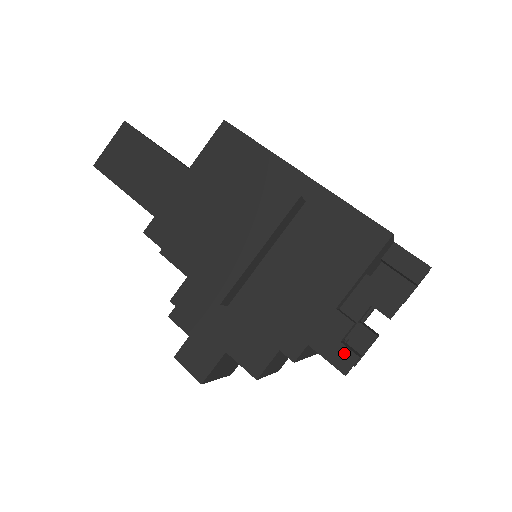
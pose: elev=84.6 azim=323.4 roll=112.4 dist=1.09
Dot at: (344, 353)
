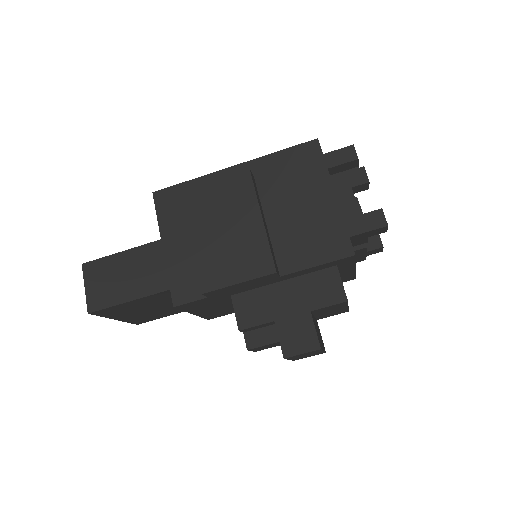
Dot at: (372, 216)
